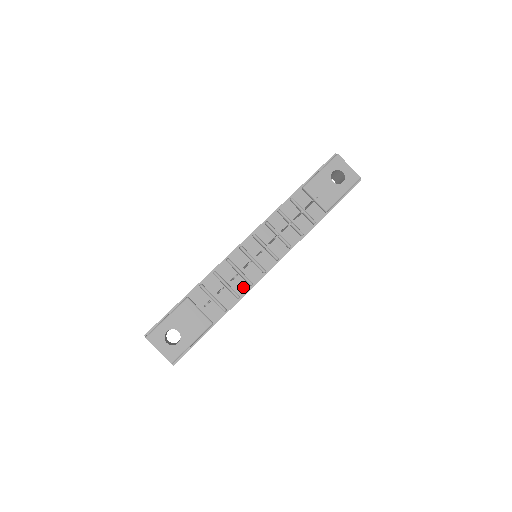
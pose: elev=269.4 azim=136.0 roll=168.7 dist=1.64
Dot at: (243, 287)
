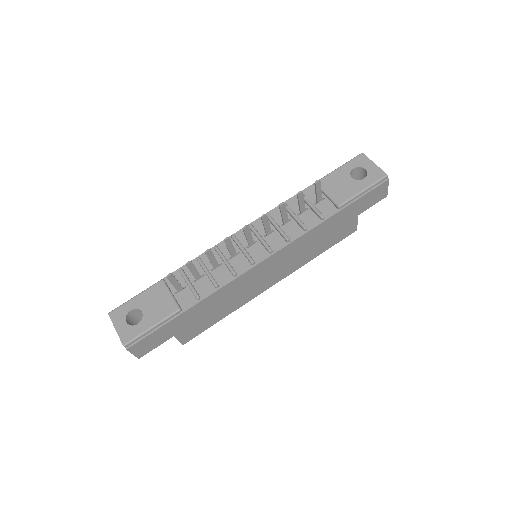
Dot at: (225, 277)
